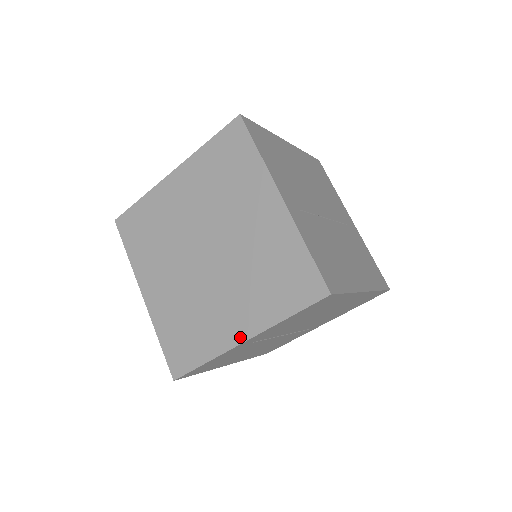
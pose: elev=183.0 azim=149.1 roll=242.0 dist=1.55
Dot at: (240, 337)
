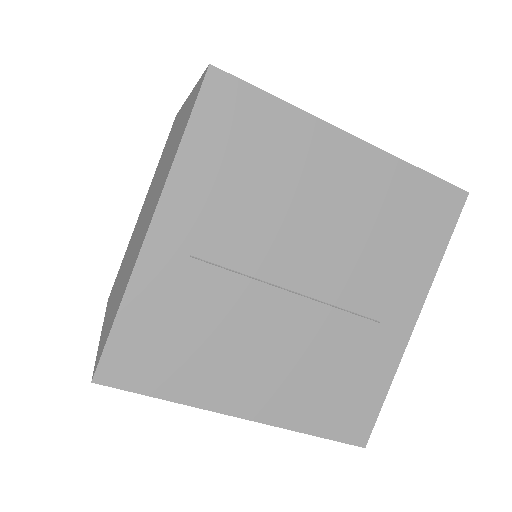
Dot at: (147, 228)
